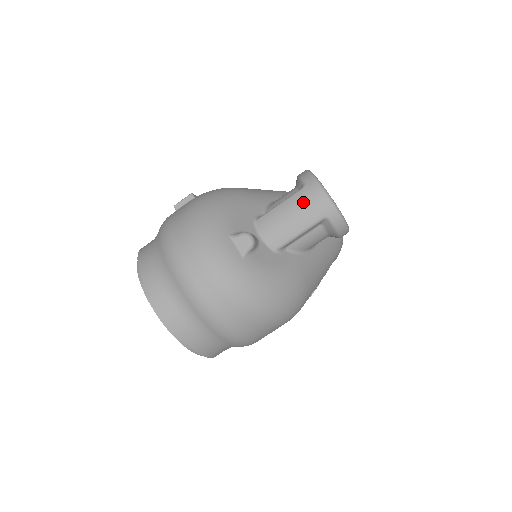
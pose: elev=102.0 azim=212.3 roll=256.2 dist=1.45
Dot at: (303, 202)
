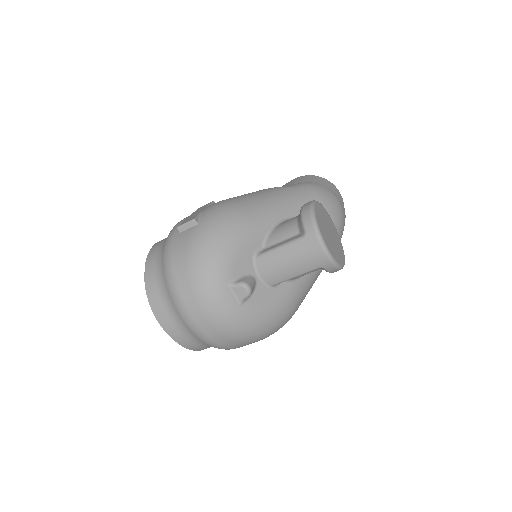
Dot at: (301, 253)
